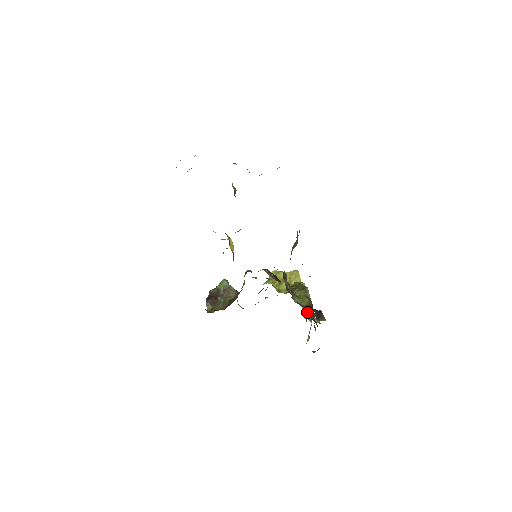
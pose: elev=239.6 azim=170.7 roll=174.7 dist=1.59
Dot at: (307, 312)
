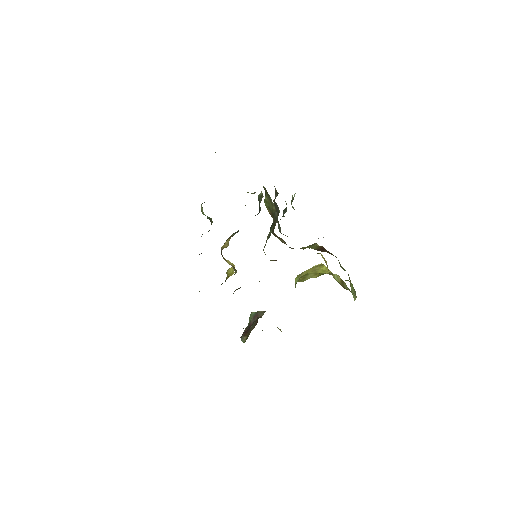
Dot at: occluded
